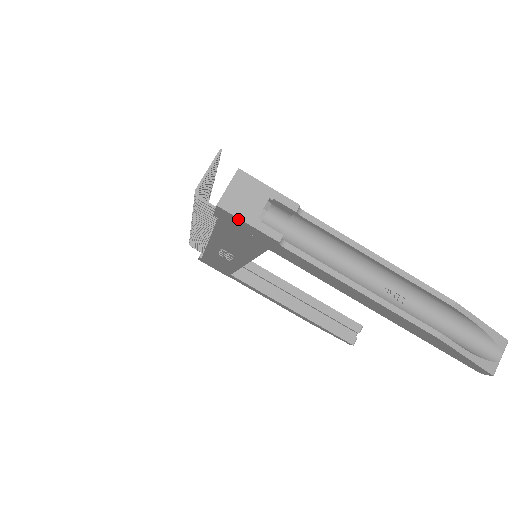
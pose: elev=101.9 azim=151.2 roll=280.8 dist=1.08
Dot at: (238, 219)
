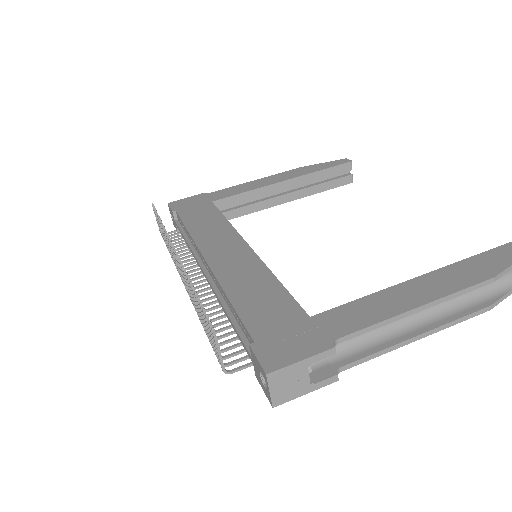
Dot at: (295, 396)
